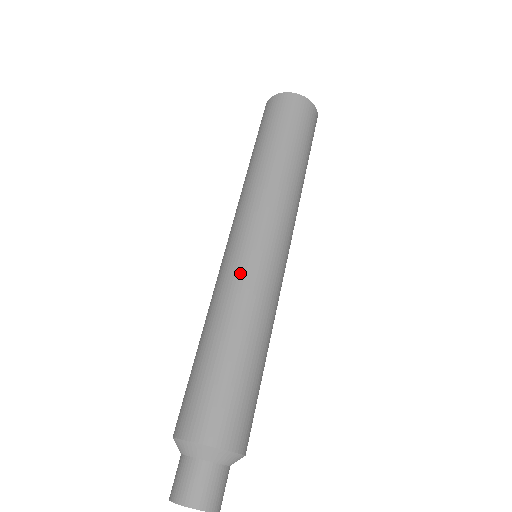
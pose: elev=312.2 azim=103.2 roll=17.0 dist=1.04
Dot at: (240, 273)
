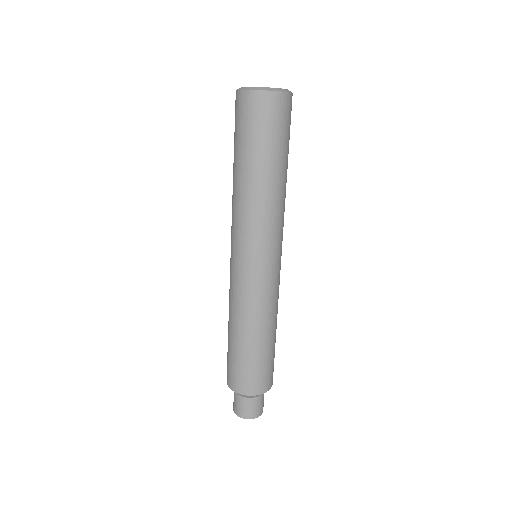
Dot at: (247, 290)
